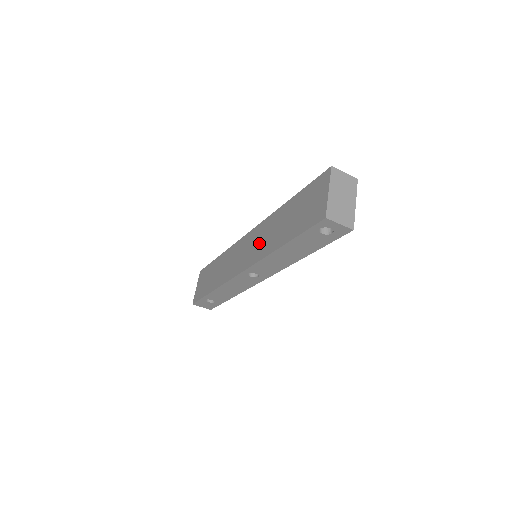
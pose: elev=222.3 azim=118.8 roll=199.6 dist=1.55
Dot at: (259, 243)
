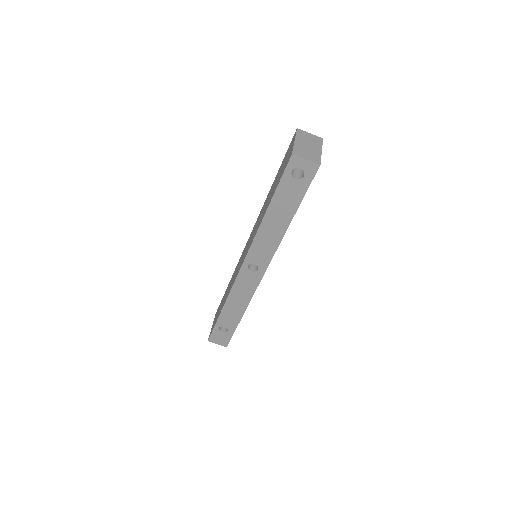
Dot at: (254, 232)
